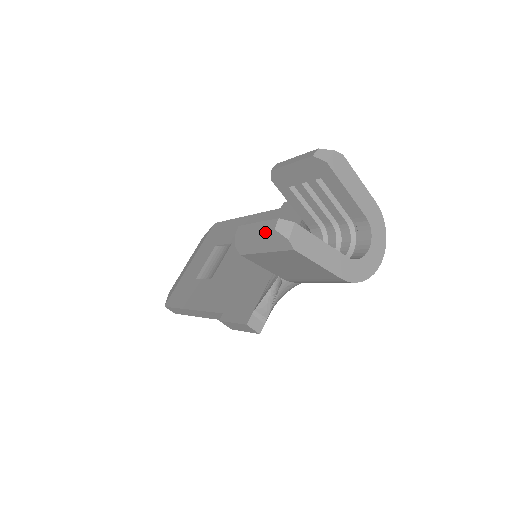
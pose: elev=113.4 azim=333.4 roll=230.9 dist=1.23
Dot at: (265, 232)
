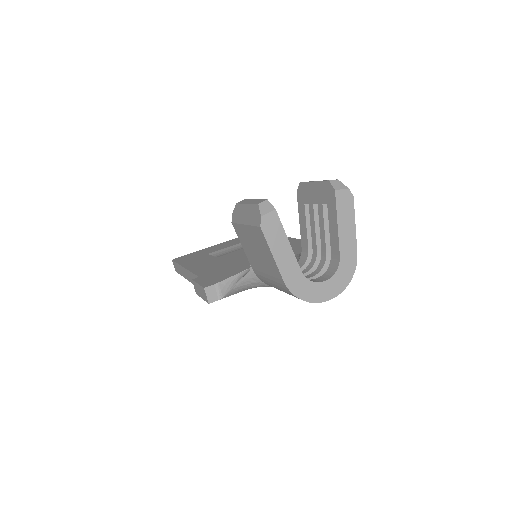
Dot at: (252, 205)
